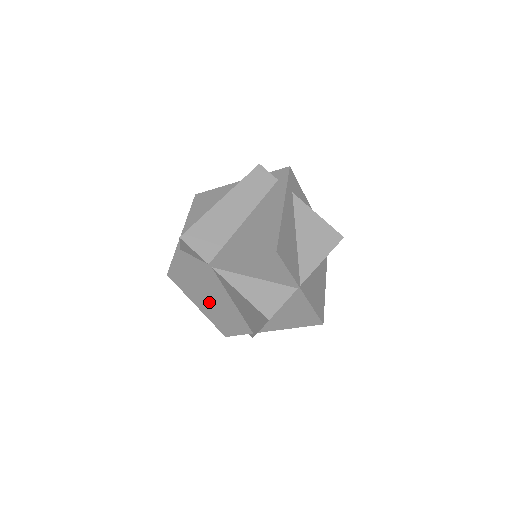
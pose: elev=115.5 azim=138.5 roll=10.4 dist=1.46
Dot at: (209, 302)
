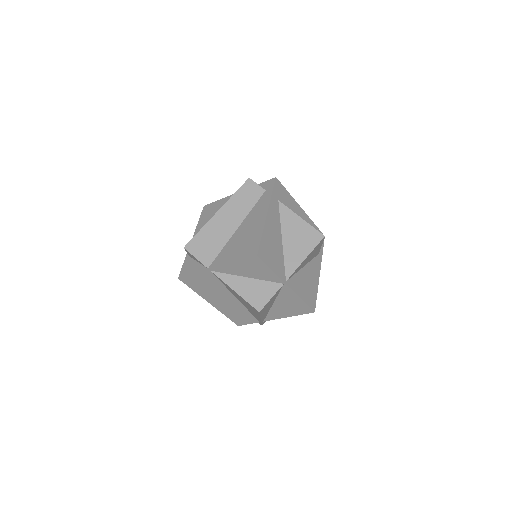
Dot at: (217, 298)
